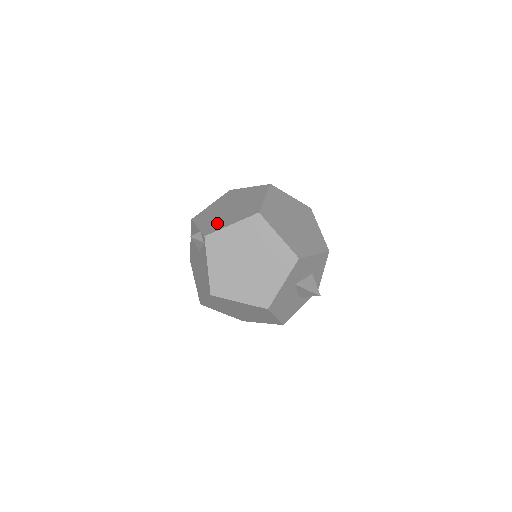
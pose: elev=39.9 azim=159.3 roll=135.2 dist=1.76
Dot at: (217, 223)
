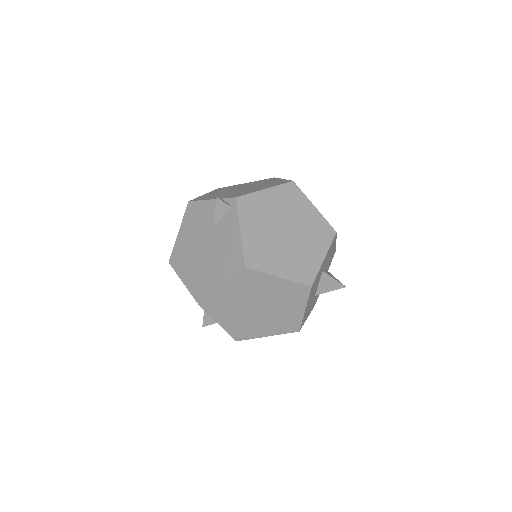
Dot at: (240, 192)
